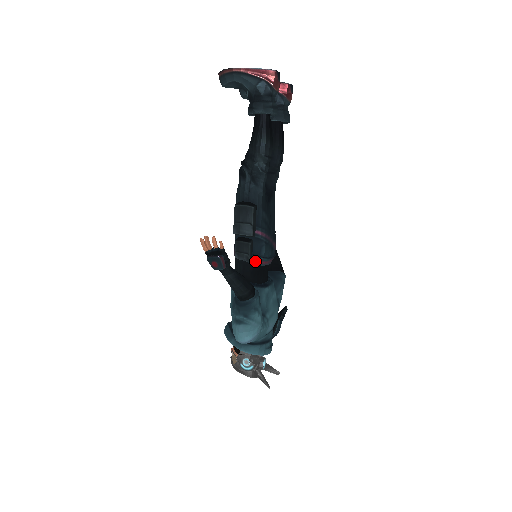
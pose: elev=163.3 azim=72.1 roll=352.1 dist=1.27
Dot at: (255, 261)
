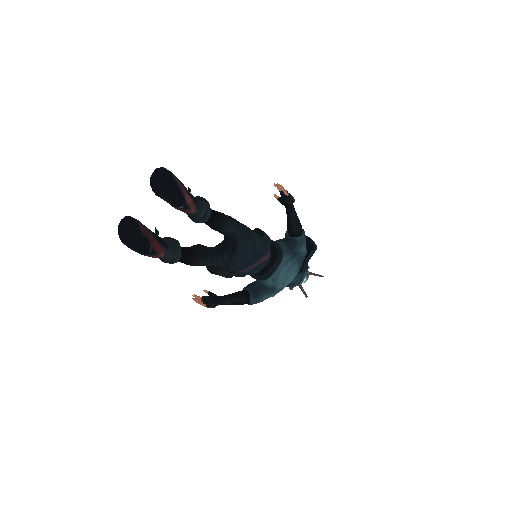
Dot at: occluded
